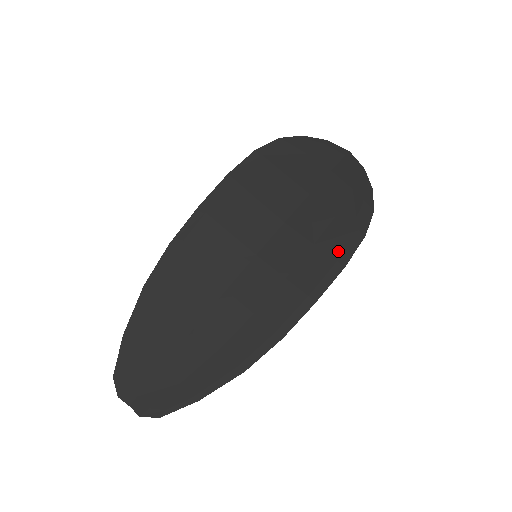
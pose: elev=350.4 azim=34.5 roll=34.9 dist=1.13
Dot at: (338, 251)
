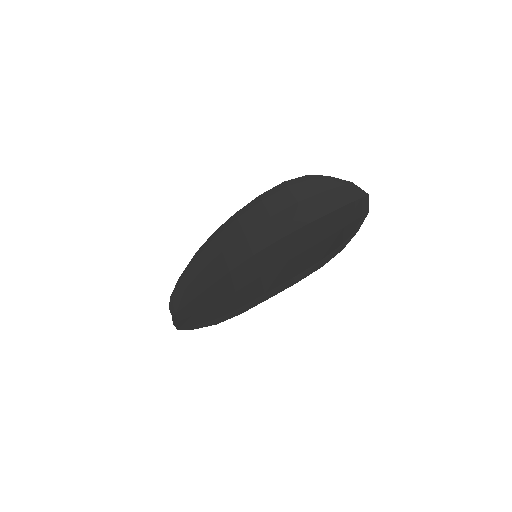
Dot at: (299, 271)
